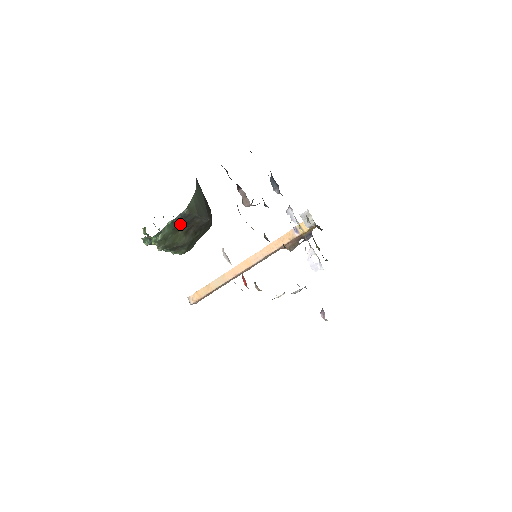
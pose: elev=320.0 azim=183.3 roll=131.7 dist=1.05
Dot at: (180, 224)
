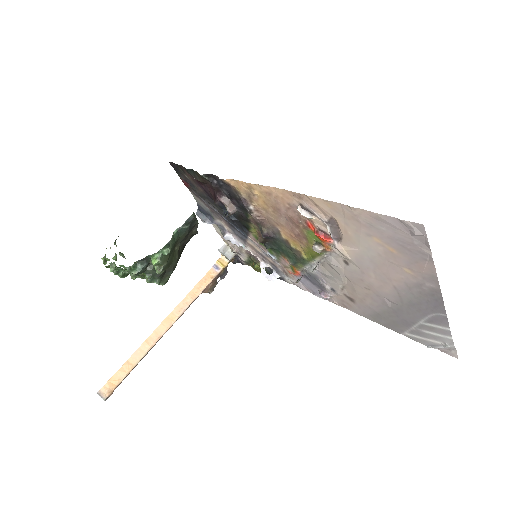
Dot at: (184, 233)
